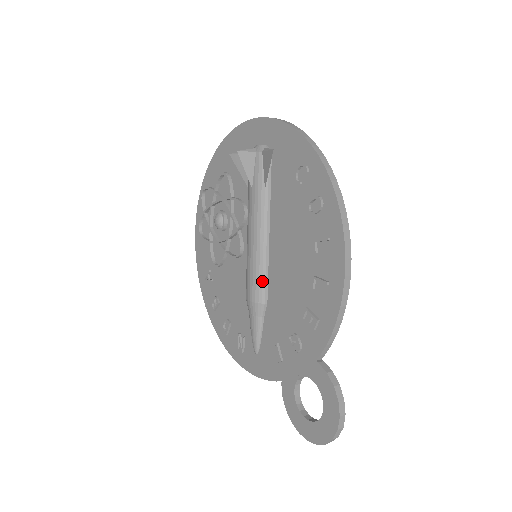
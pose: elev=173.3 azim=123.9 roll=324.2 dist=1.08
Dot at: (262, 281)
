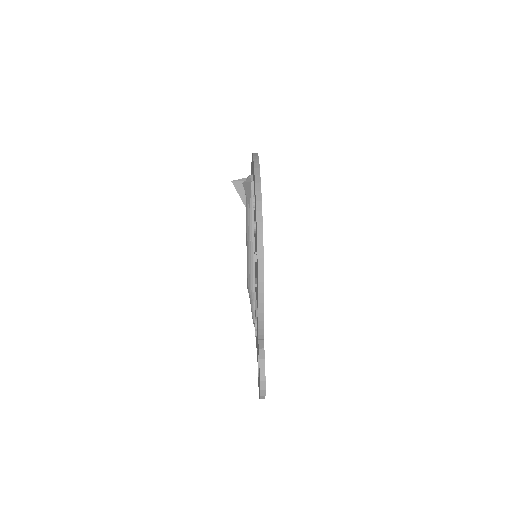
Dot at: (251, 276)
